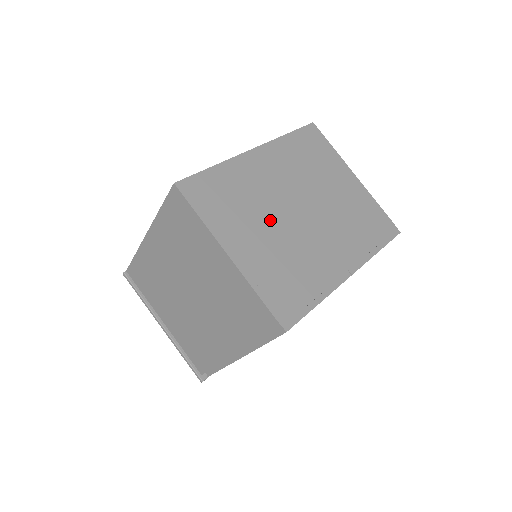
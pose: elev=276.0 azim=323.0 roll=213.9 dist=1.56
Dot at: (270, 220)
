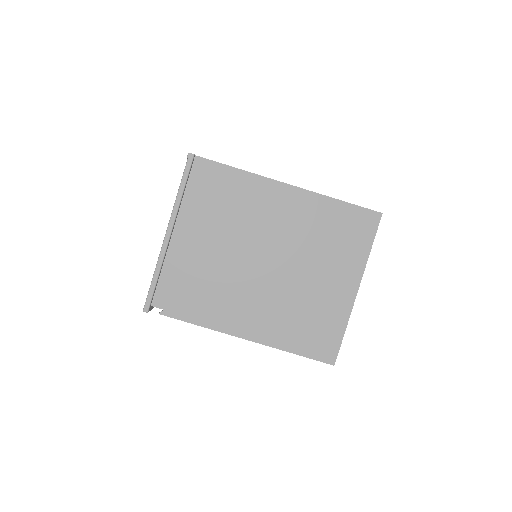
Dot at: occluded
